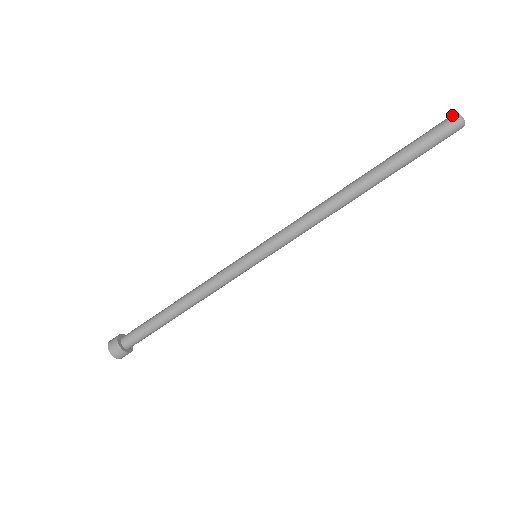
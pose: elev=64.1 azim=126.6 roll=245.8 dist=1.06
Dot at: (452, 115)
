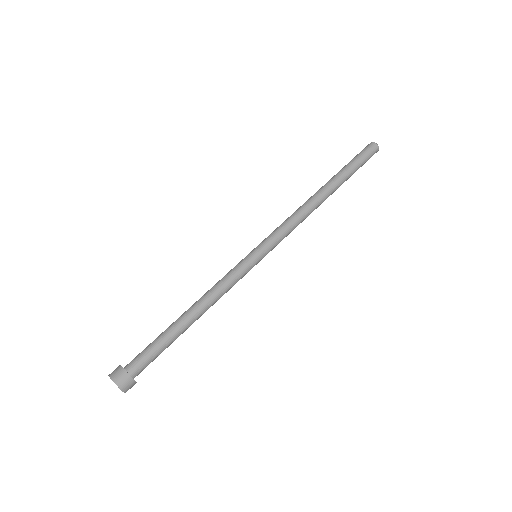
Dot at: occluded
